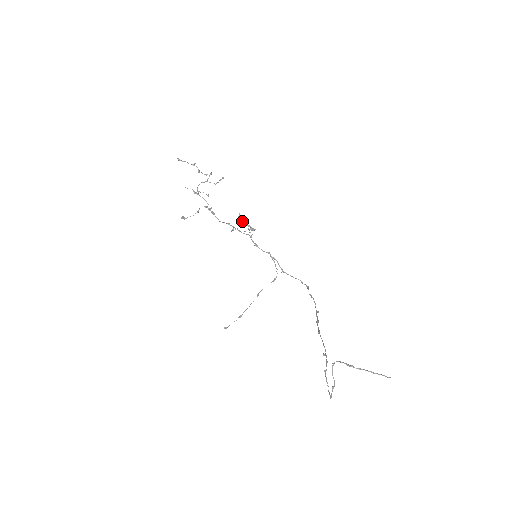
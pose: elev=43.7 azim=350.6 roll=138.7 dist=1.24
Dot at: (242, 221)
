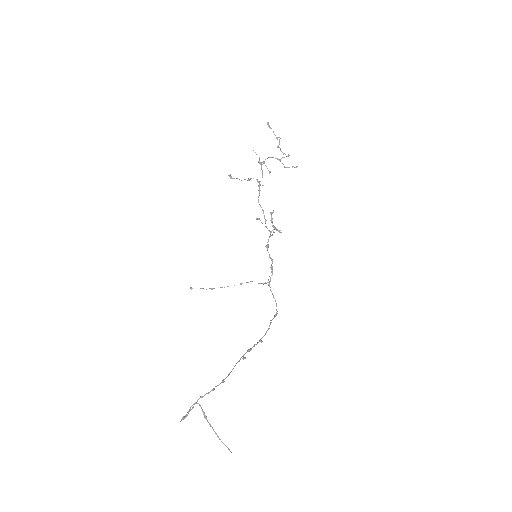
Dot at: (271, 218)
